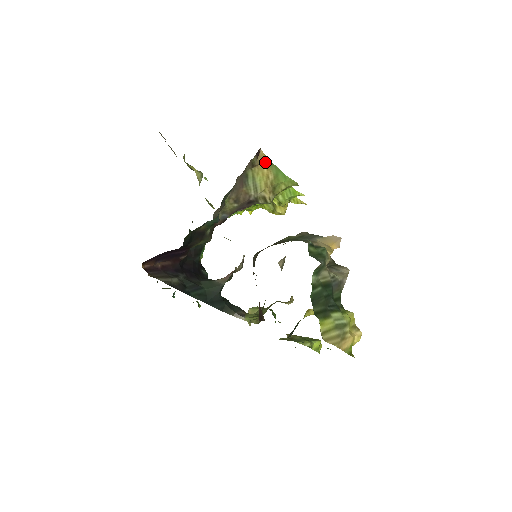
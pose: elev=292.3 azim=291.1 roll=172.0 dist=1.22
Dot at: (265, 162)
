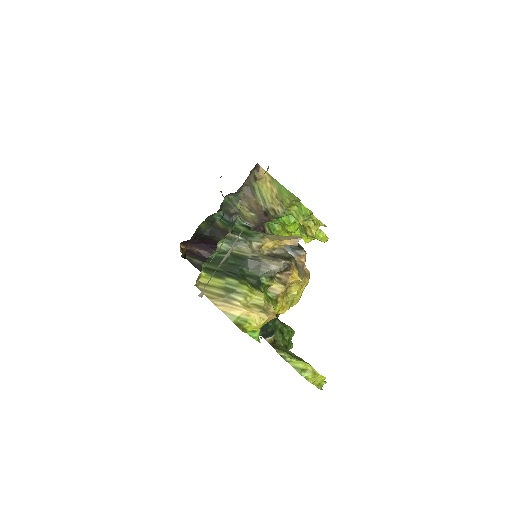
Dot at: (267, 177)
